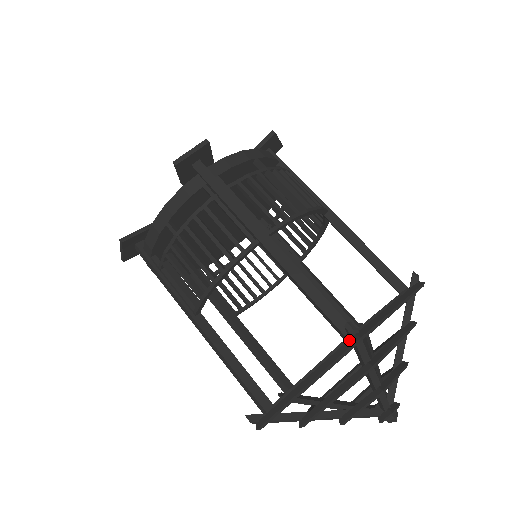
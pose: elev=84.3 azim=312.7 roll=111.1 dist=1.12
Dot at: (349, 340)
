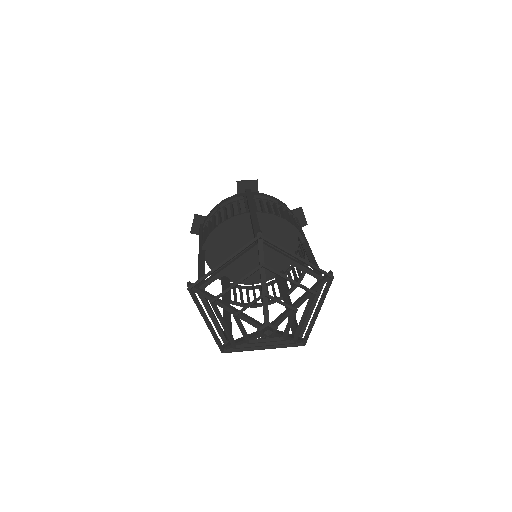
Dot at: (255, 238)
